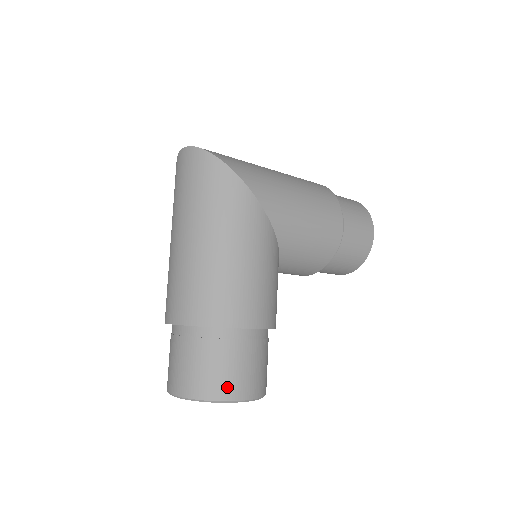
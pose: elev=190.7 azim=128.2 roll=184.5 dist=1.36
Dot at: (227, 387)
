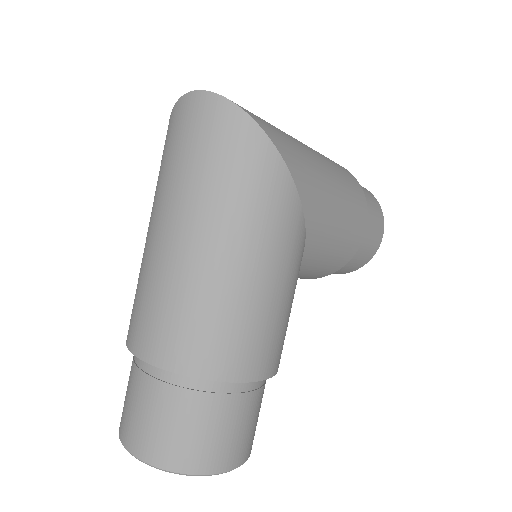
Dot at: (219, 456)
